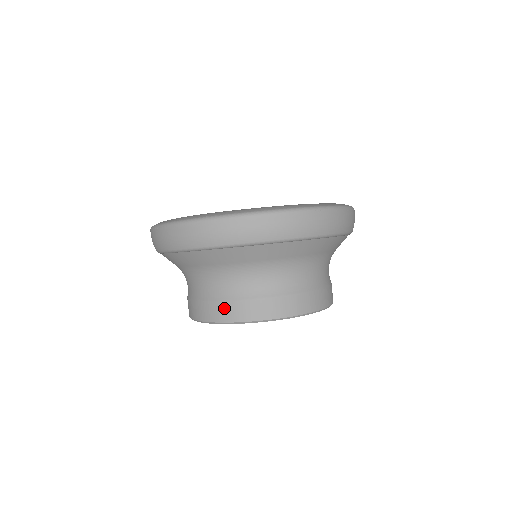
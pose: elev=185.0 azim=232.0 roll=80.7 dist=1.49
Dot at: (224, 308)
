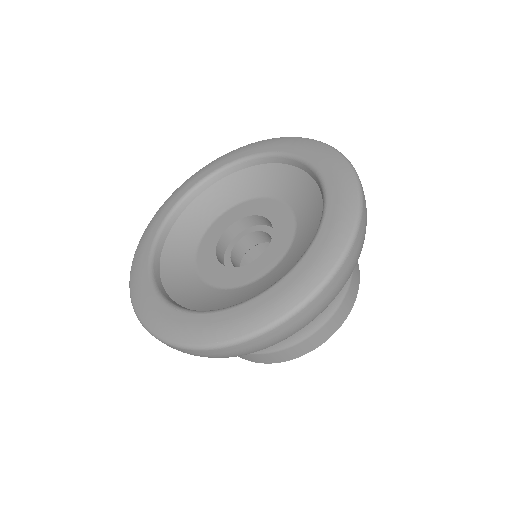
Dot at: (268, 357)
